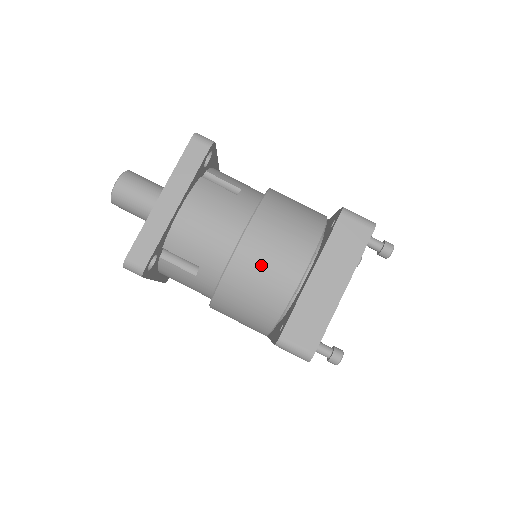
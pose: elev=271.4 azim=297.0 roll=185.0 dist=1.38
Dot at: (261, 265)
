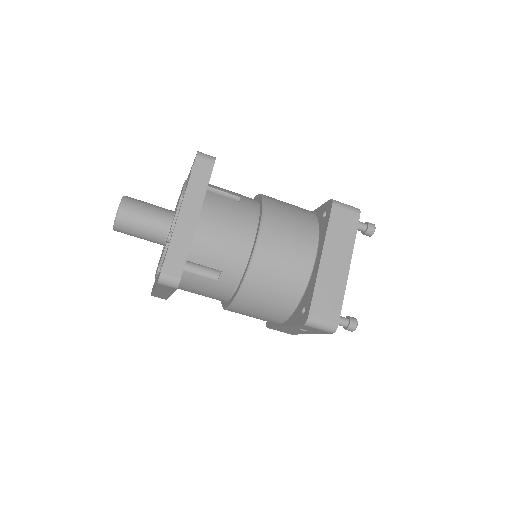
Dot at: (279, 258)
